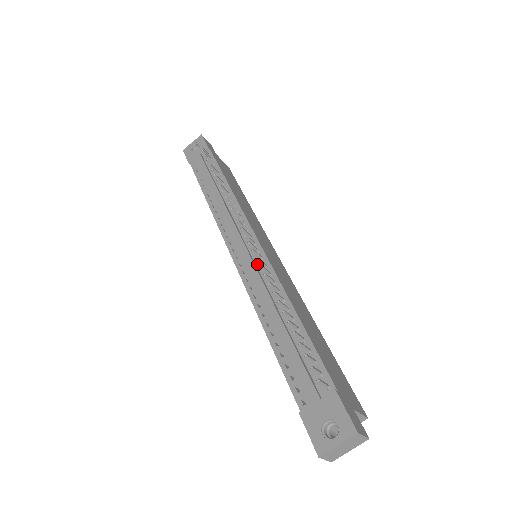
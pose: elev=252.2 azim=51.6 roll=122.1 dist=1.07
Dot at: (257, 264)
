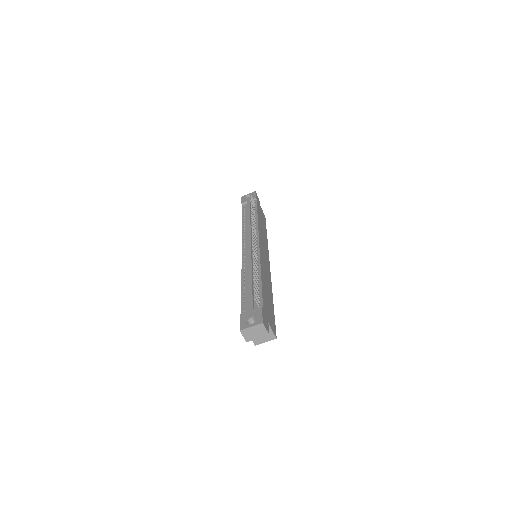
Dot at: occluded
